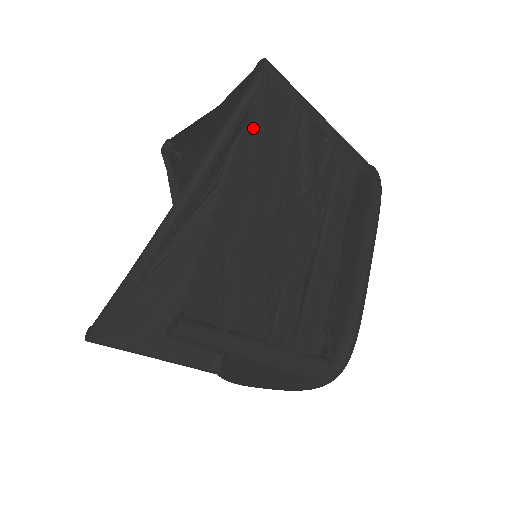
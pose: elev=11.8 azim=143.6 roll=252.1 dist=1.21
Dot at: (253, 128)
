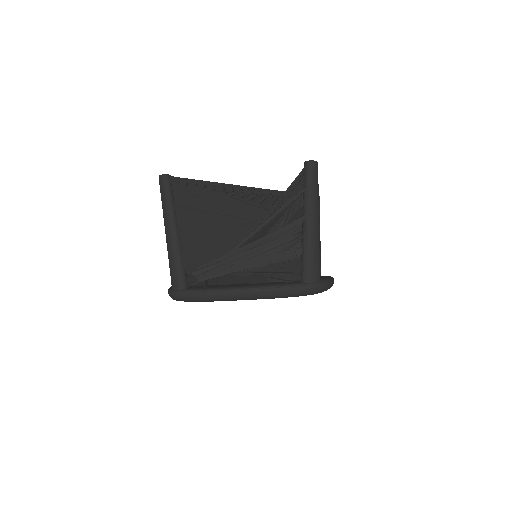
Dot at: occluded
